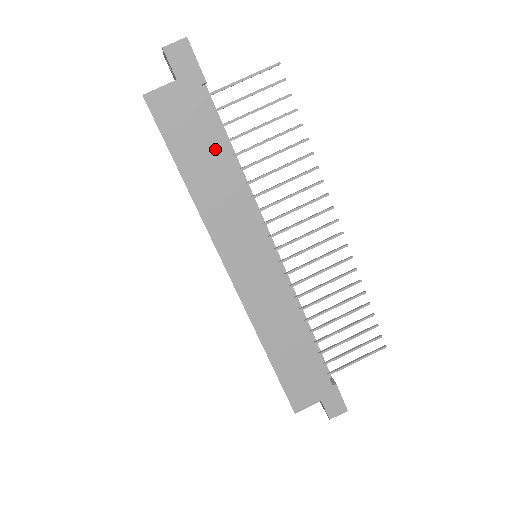
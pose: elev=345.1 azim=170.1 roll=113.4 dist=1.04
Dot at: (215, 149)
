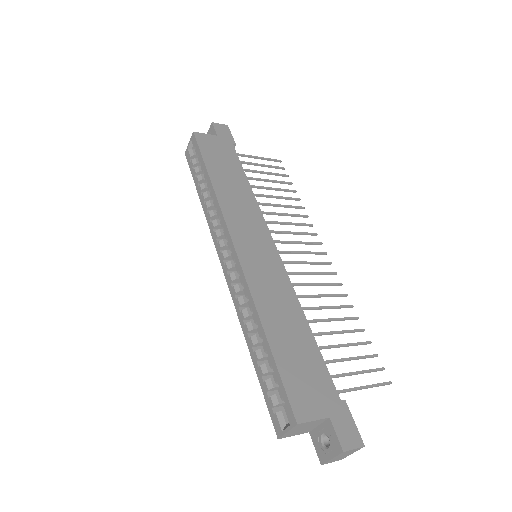
Dot at: (236, 172)
